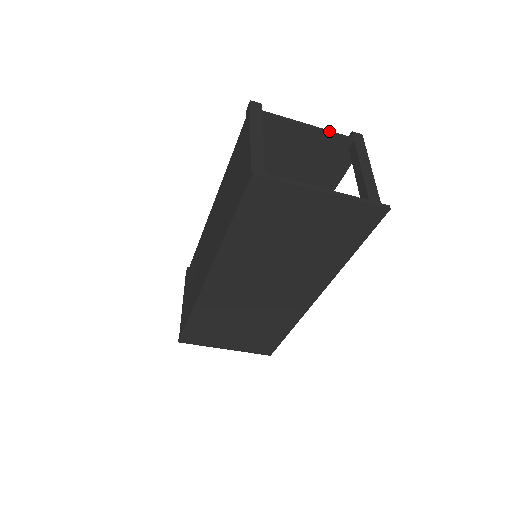
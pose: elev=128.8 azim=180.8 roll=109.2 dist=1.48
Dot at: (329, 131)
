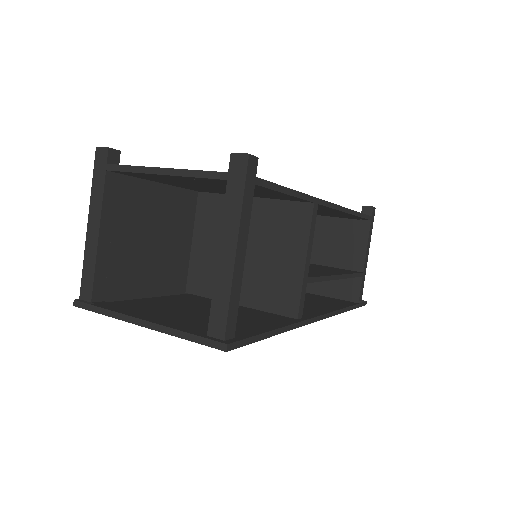
Dot at: (189, 172)
